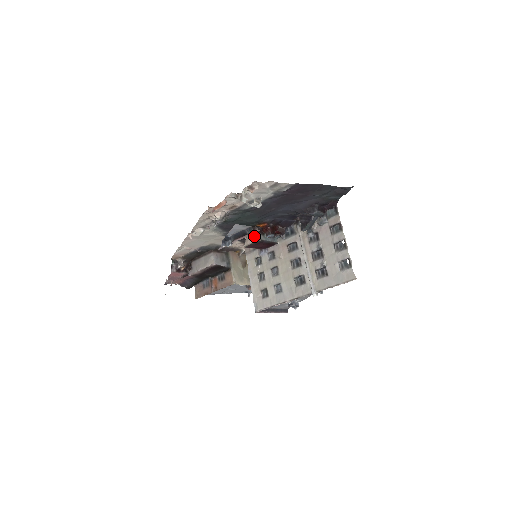
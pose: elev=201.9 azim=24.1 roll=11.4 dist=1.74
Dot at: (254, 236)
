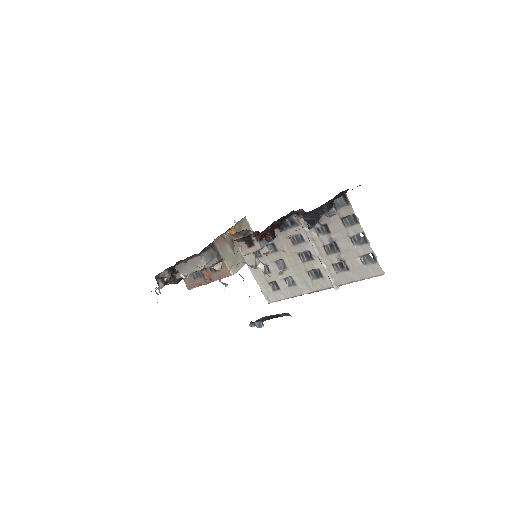
Dot at: (252, 245)
